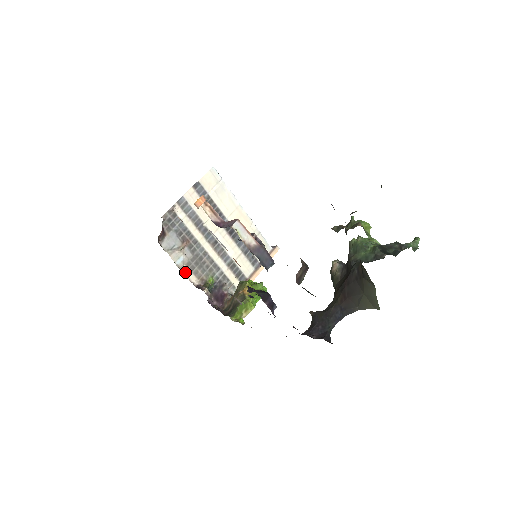
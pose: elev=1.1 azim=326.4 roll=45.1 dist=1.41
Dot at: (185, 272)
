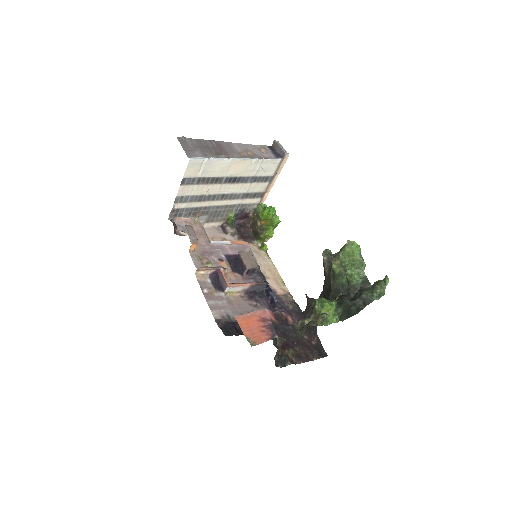
Dot at: (207, 226)
